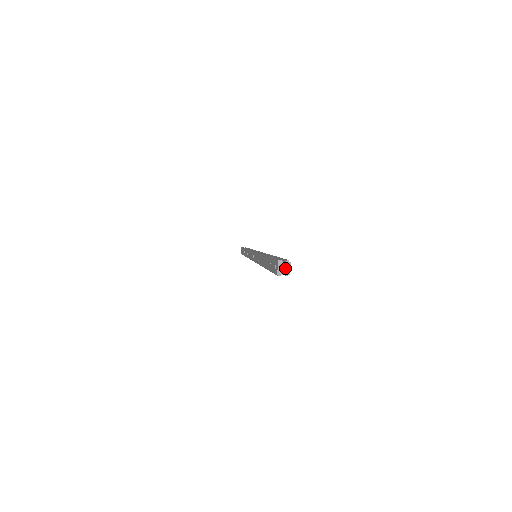
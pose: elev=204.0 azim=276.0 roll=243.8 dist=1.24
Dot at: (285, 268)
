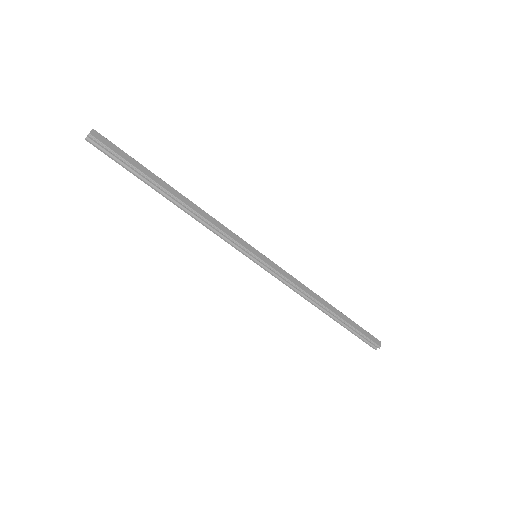
Dot at: (90, 133)
